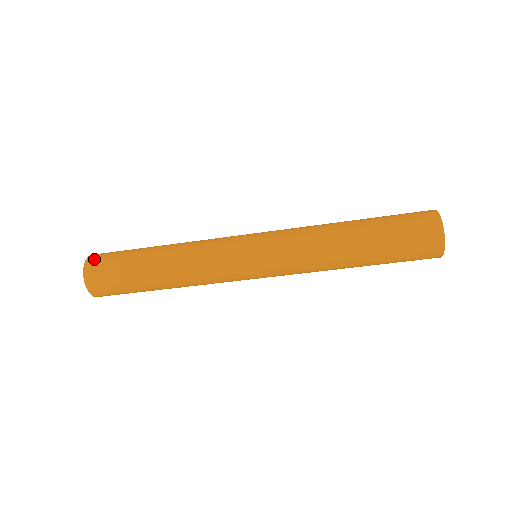
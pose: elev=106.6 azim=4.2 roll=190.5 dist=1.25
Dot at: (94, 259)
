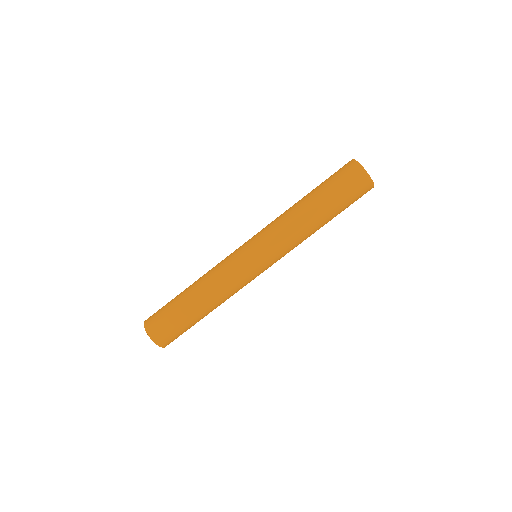
Dot at: (151, 327)
